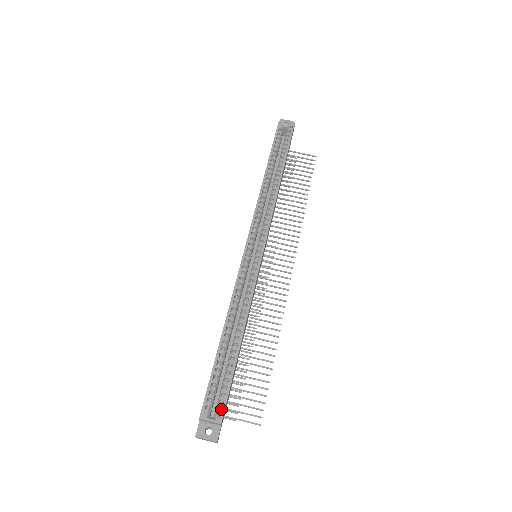
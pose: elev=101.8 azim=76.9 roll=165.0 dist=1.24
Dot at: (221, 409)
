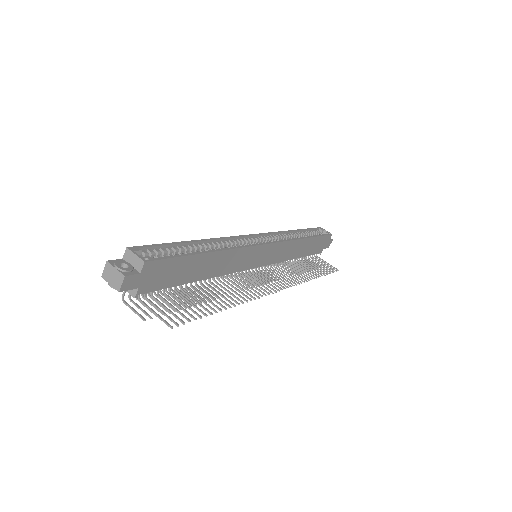
Dot at: (152, 264)
